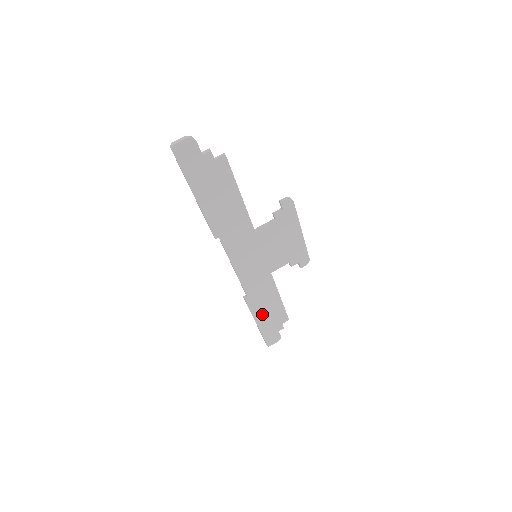
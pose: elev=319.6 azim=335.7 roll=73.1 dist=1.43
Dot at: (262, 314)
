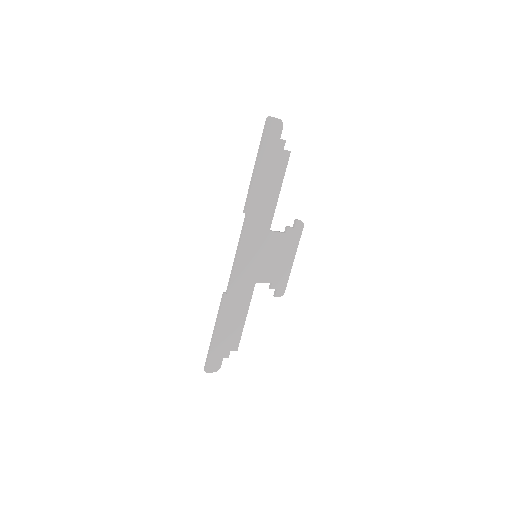
Dot at: (224, 324)
